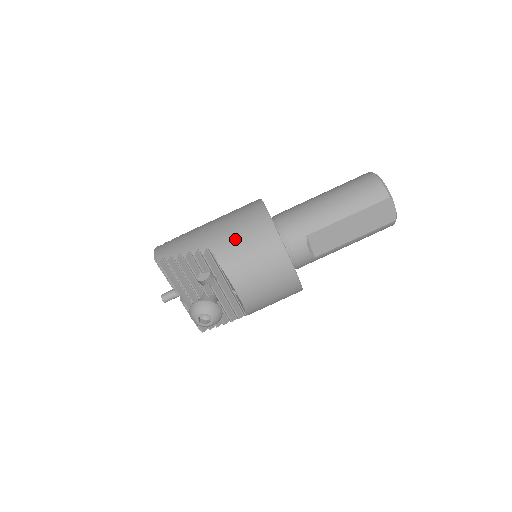
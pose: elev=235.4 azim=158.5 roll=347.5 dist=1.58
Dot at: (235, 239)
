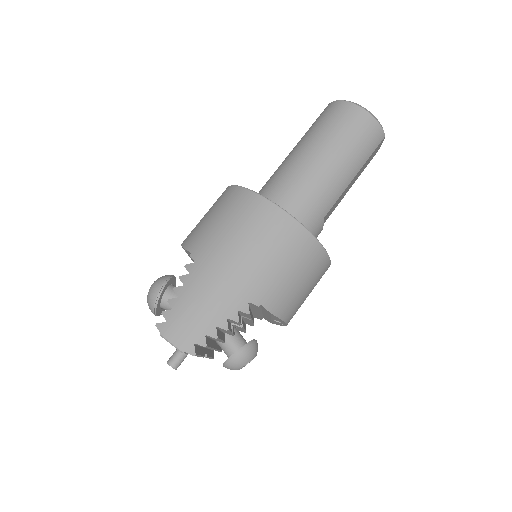
Dot at: (278, 275)
